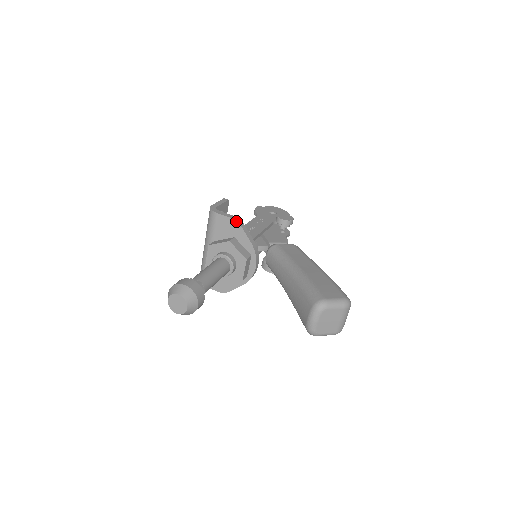
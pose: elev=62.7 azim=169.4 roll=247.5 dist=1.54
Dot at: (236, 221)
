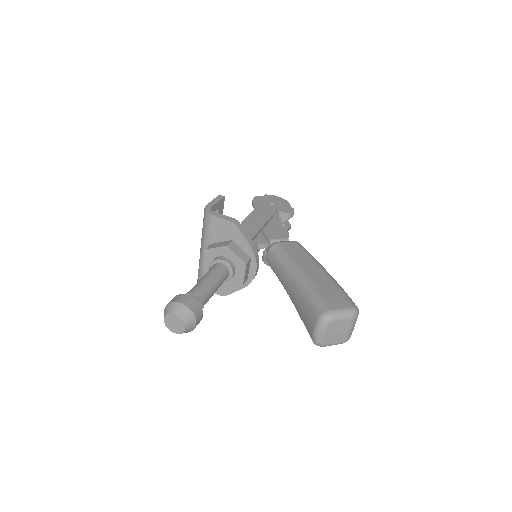
Dot at: (233, 223)
